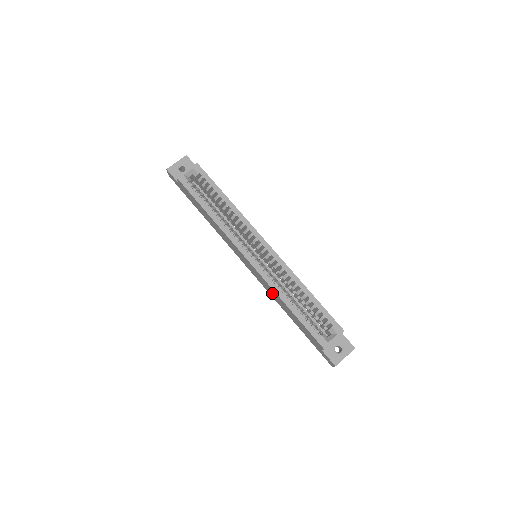
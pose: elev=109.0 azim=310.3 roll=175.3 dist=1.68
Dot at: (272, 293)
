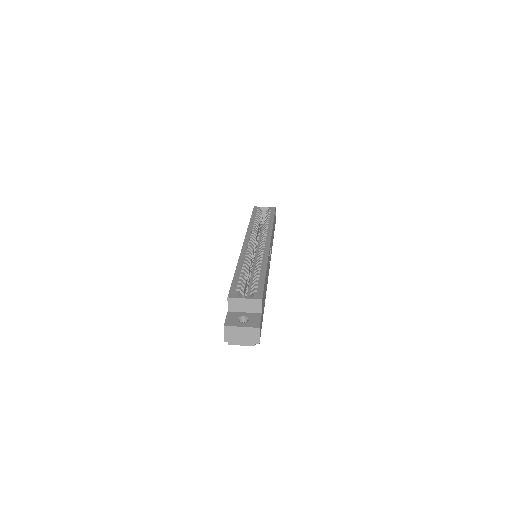
Dot at: occluded
